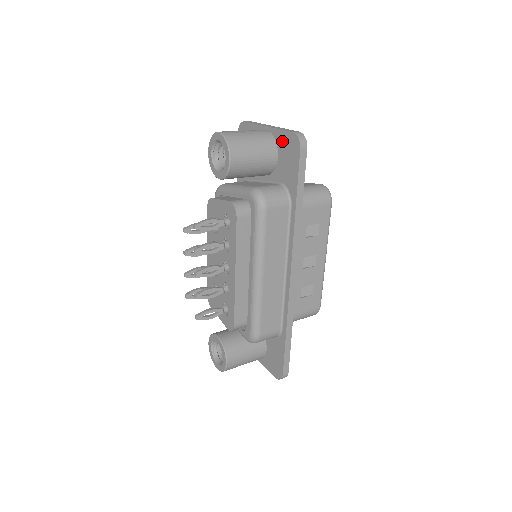
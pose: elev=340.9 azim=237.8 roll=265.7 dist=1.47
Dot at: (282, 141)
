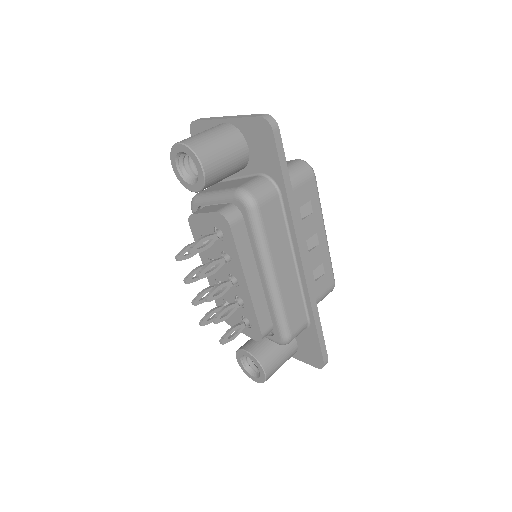
Dot at: (248, 129)
